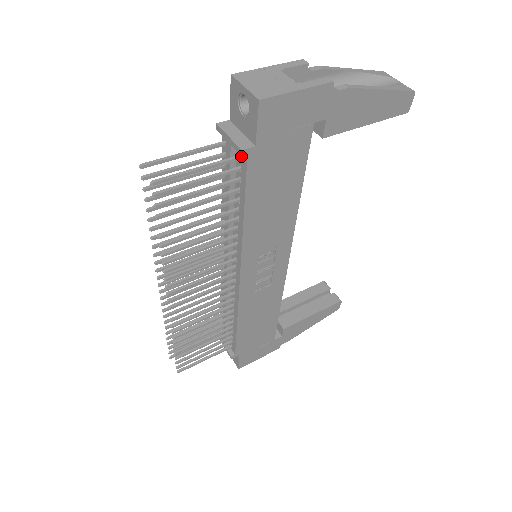
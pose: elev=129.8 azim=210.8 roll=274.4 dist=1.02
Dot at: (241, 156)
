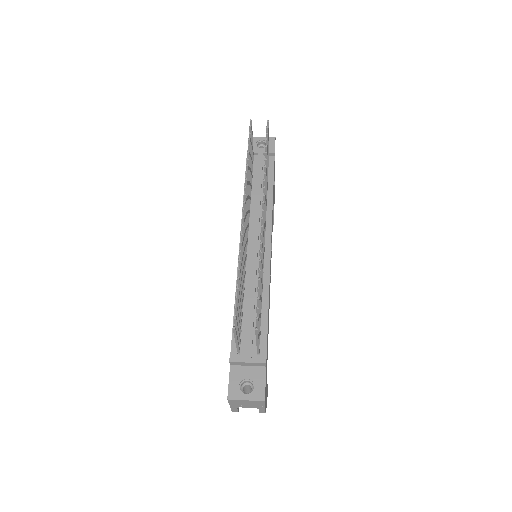
Dot at: (269, 159)
